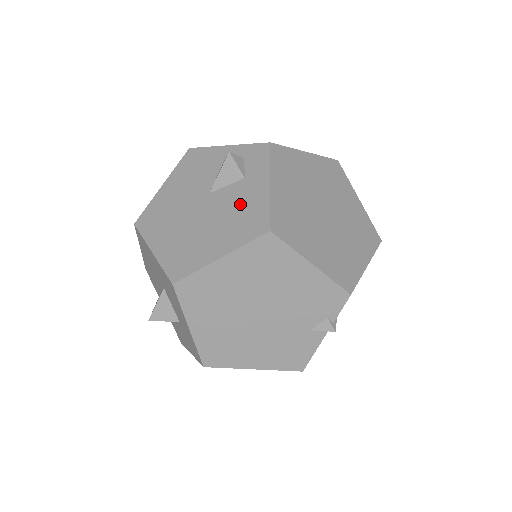
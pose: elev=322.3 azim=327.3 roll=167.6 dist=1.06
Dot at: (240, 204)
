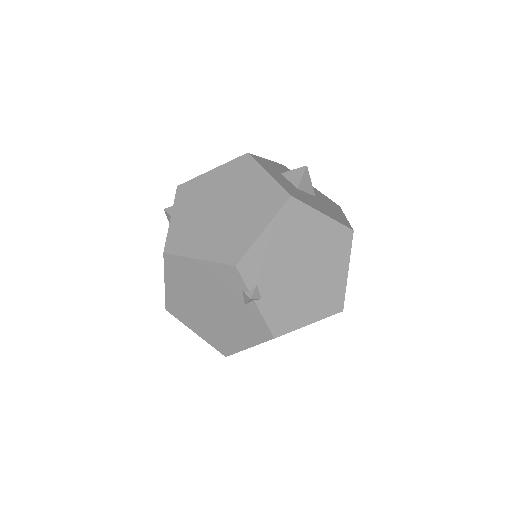
Dot at: occluded
